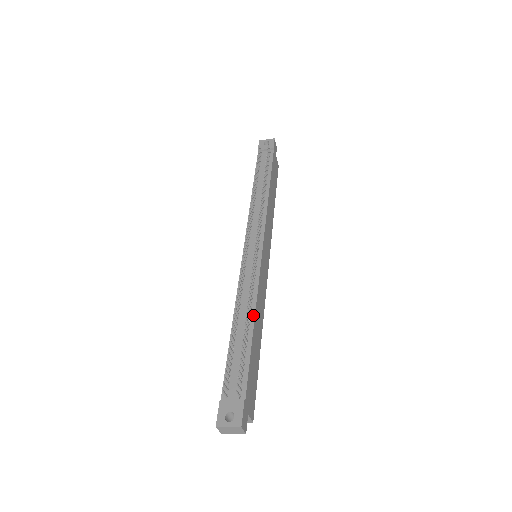
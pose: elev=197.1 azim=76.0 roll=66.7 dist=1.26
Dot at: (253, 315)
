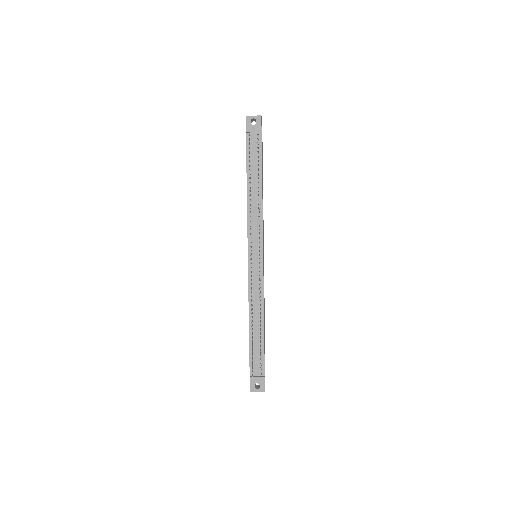
Dot at: (263, 318)
